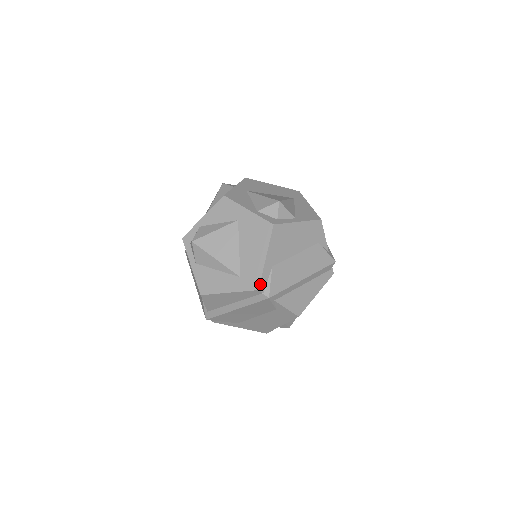
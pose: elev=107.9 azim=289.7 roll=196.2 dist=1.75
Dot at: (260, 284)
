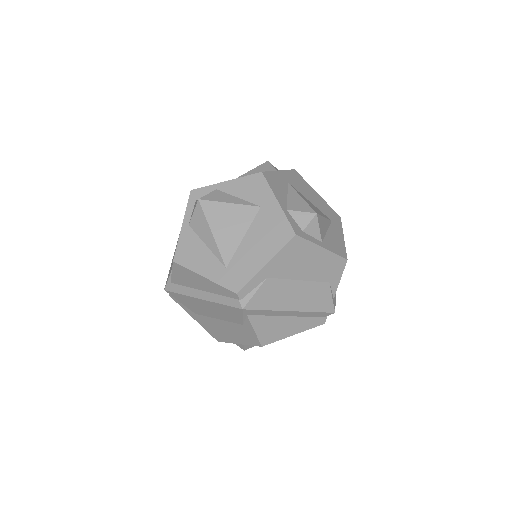
Dot at: (242, 288)
